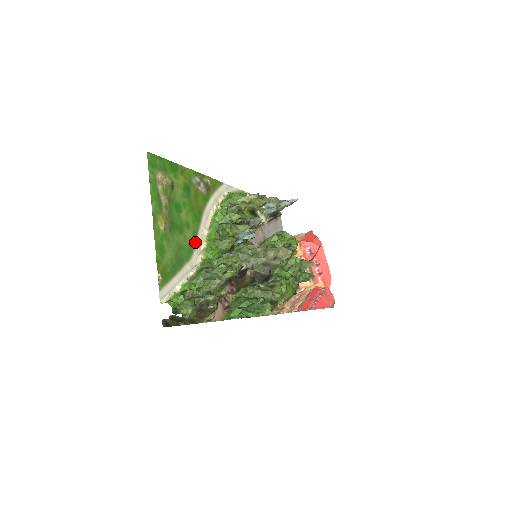
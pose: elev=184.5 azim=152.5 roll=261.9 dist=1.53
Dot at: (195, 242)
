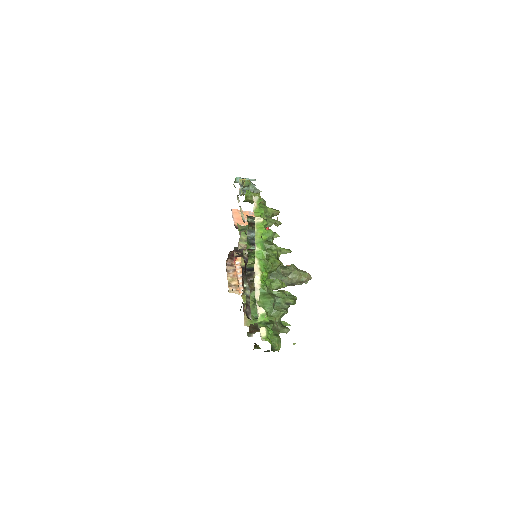
Dot at: occluded
